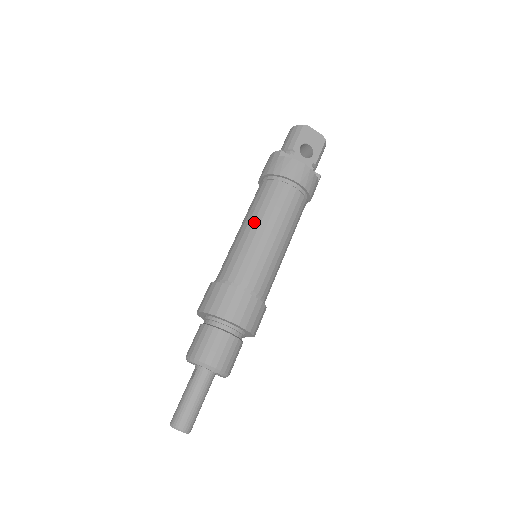
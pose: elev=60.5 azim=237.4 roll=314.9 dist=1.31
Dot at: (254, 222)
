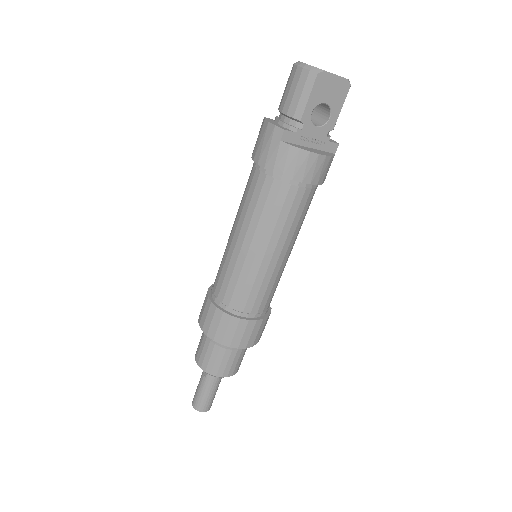
Dot at: (252, 239)
